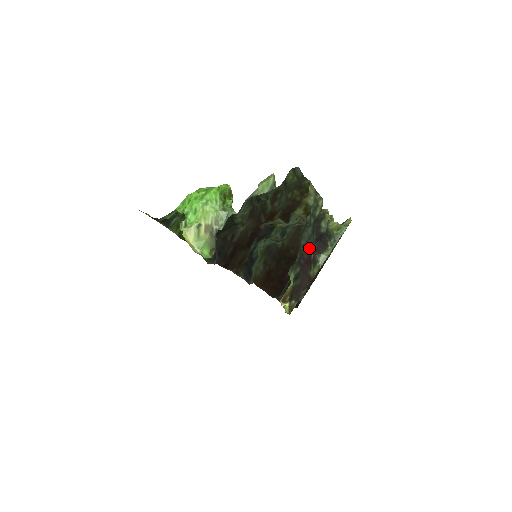
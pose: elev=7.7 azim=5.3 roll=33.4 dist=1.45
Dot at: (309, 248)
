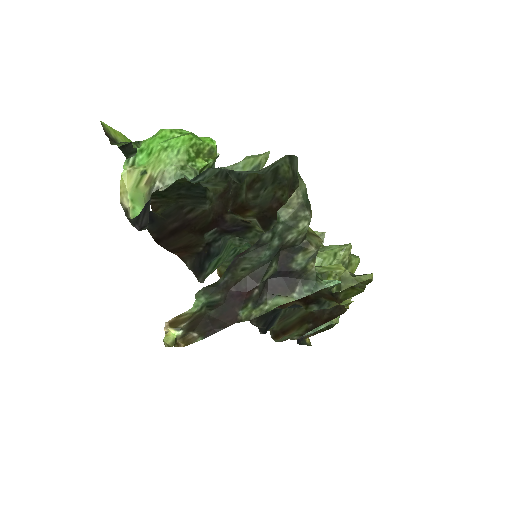
Dot at: (255, 278)
